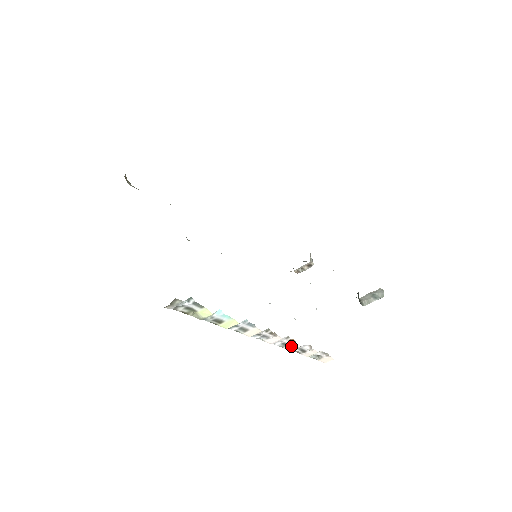
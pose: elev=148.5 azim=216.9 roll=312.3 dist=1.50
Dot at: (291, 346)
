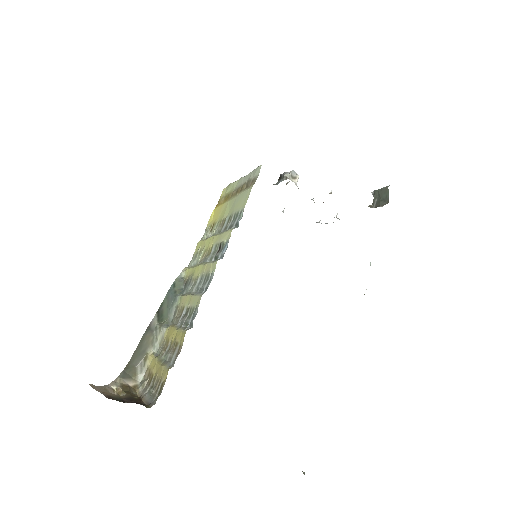
Dot at: occluded
